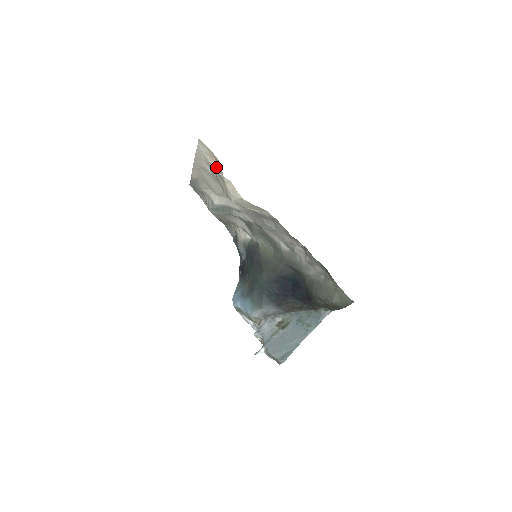
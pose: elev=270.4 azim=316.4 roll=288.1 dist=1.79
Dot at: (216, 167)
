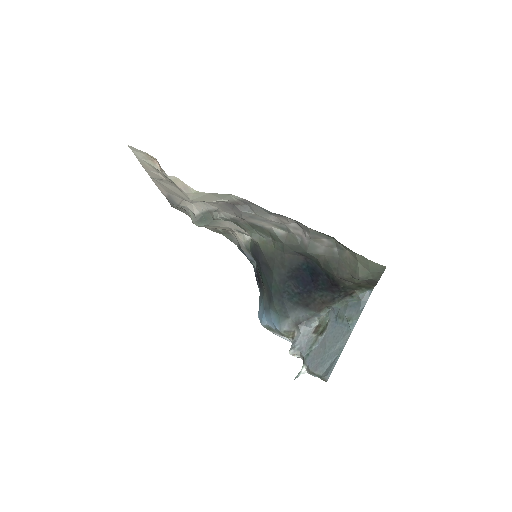
Dot at: occluded
